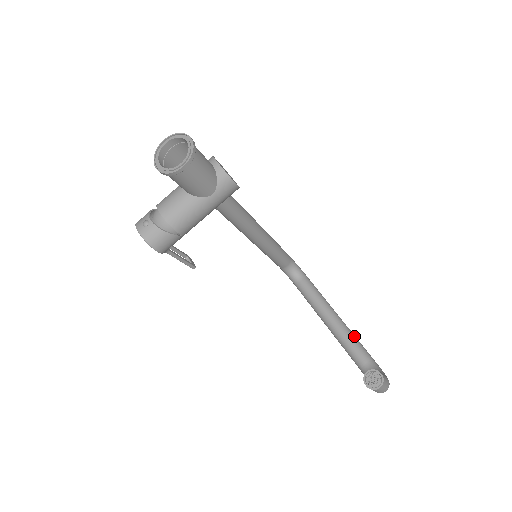
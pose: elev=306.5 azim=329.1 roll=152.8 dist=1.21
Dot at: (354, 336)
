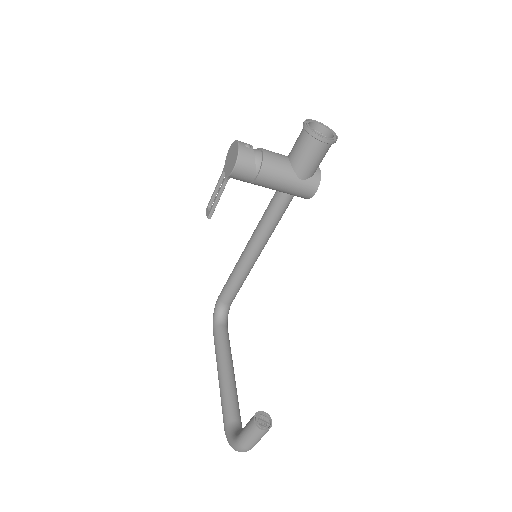
Dot at: occluded
